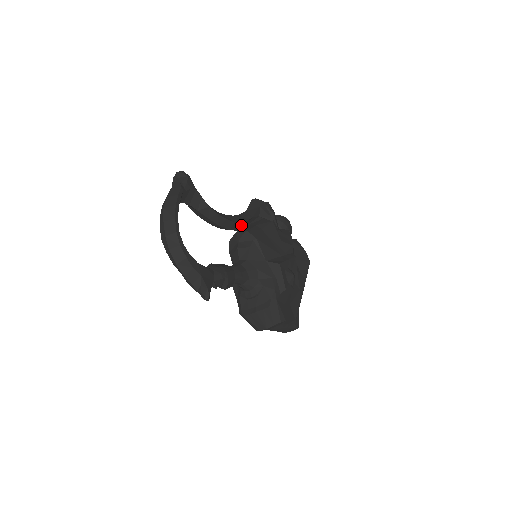
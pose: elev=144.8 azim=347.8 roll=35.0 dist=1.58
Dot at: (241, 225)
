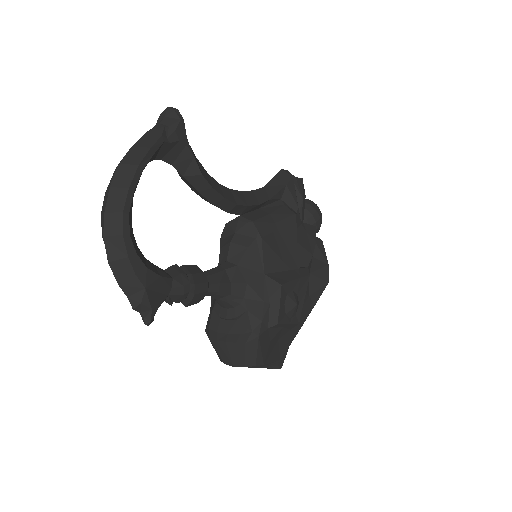
Dot at: (248, 209)
